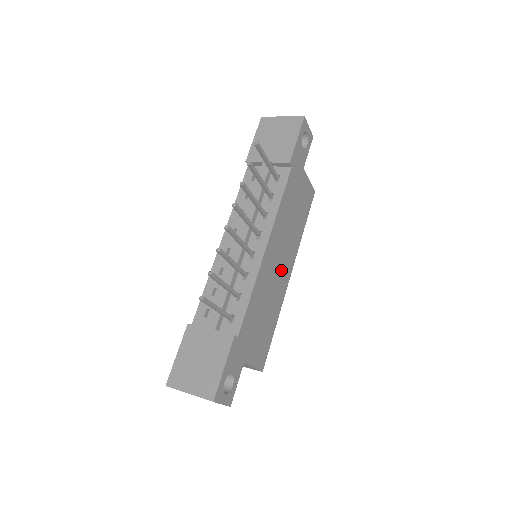
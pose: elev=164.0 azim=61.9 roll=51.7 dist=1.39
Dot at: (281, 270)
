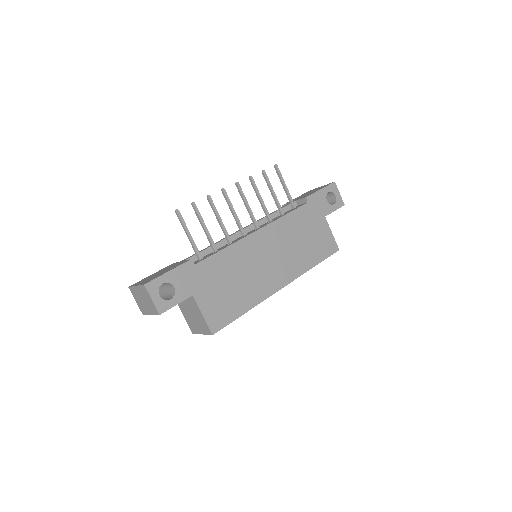
Dot at: (270, 269)
